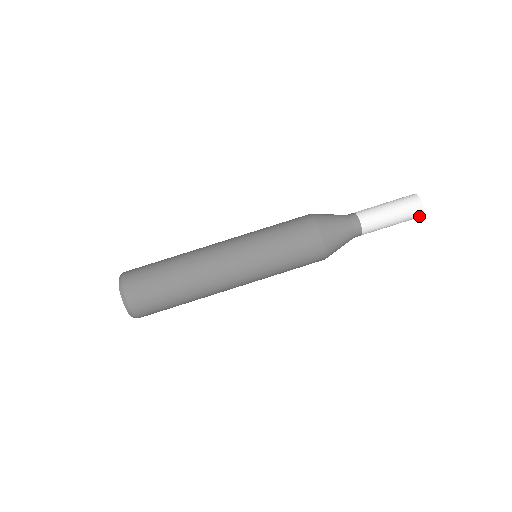
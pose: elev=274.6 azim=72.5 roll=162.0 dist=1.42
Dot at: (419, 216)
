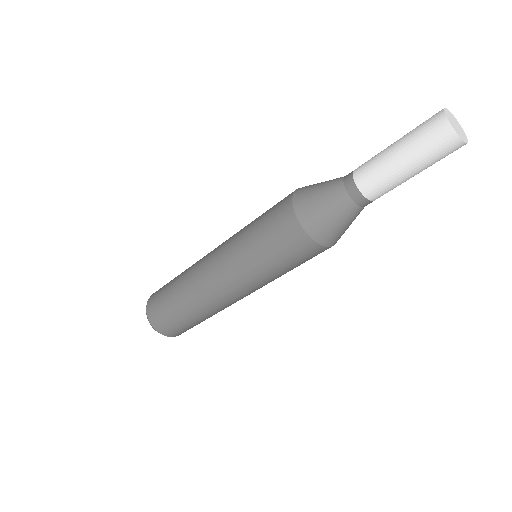
Dot at: occluded
